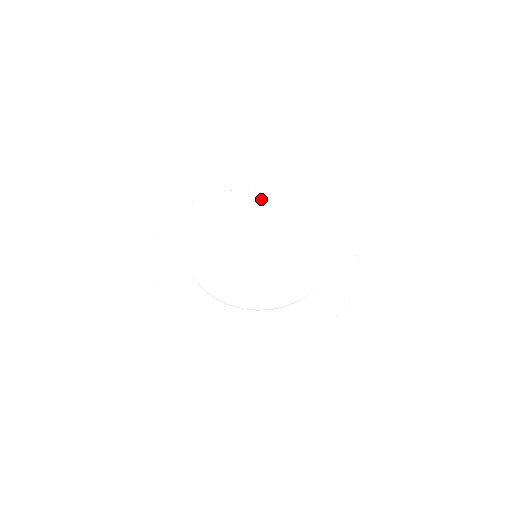
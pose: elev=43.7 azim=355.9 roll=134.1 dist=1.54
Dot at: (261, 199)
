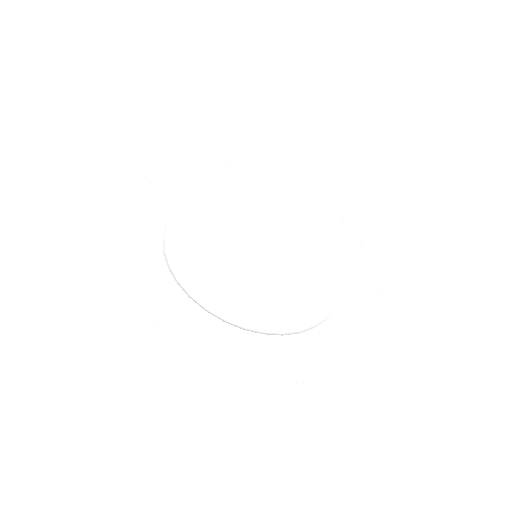
Dot at: (168, 185)
